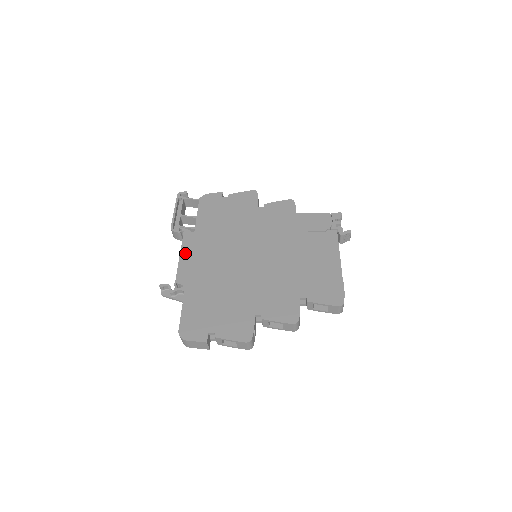
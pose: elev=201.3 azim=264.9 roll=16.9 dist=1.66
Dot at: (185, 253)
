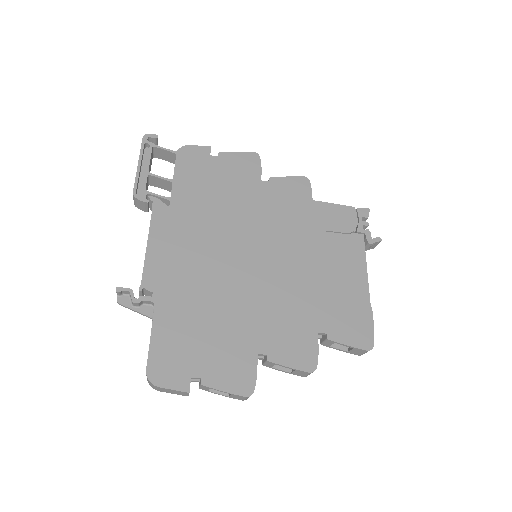
Dot at: (156, 239)
